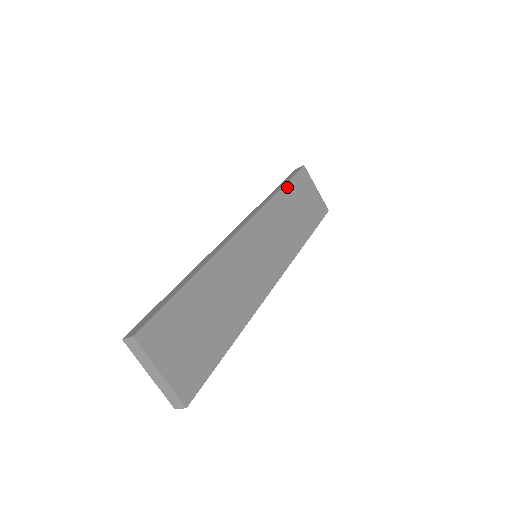
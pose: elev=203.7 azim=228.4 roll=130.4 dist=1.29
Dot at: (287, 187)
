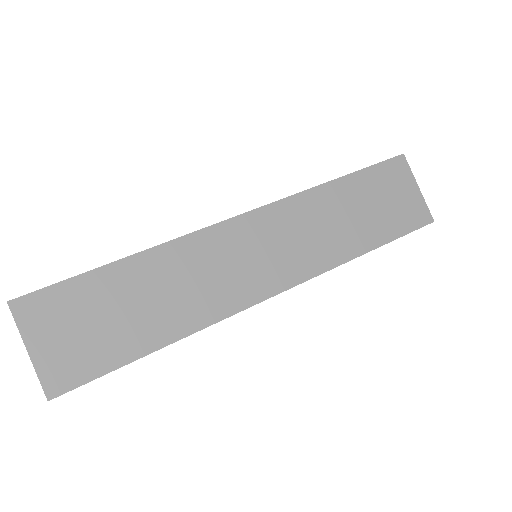
Dot at: (352, 178)
